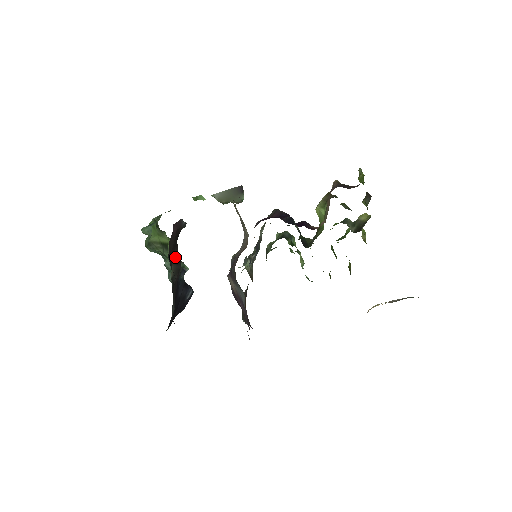
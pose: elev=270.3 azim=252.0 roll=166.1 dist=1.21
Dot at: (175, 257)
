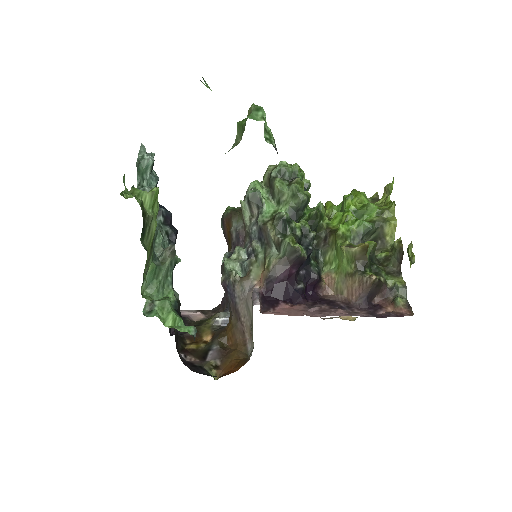
Dot at: occluded
